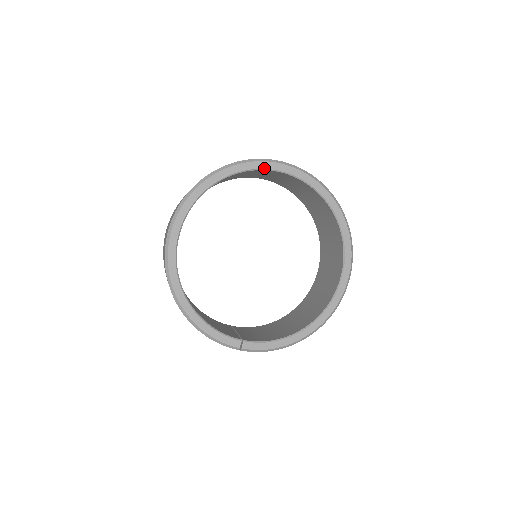
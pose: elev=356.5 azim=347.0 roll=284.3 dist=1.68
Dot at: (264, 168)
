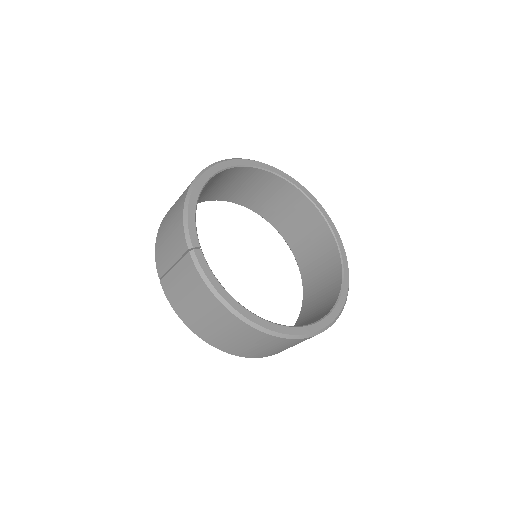
Dot at: (325, 217)
